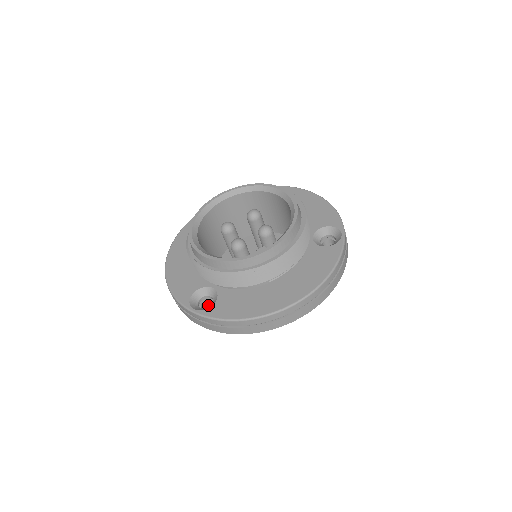
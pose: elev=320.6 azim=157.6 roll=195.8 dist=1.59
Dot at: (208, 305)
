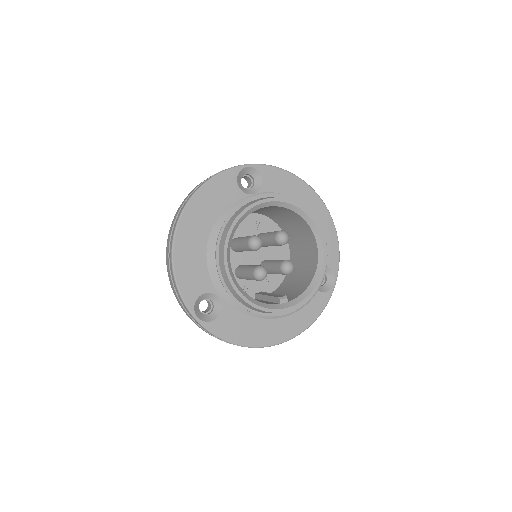
Dot at: occluded
